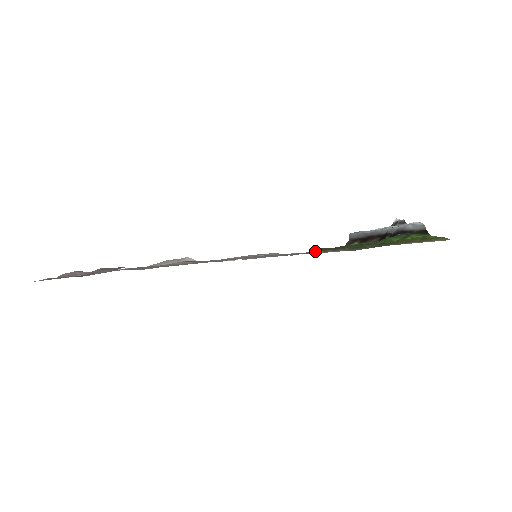
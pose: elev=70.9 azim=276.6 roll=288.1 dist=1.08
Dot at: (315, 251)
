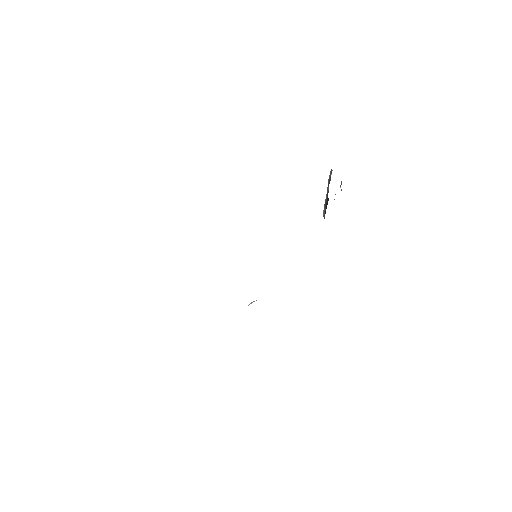
Dot at: occluded
